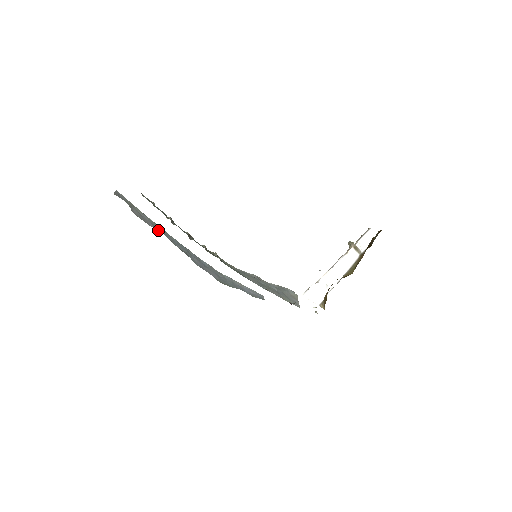
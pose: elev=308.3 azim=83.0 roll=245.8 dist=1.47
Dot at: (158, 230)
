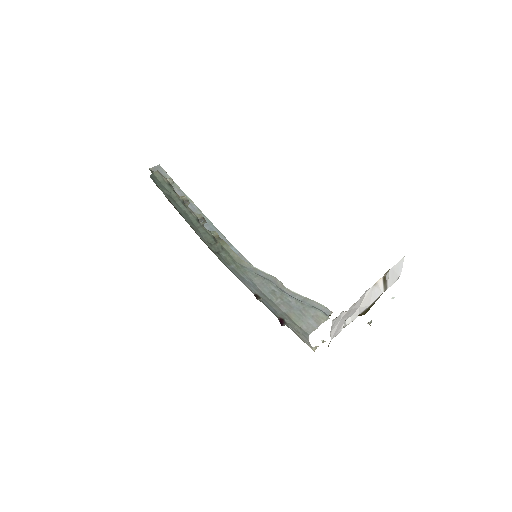
Dot at: occluded
